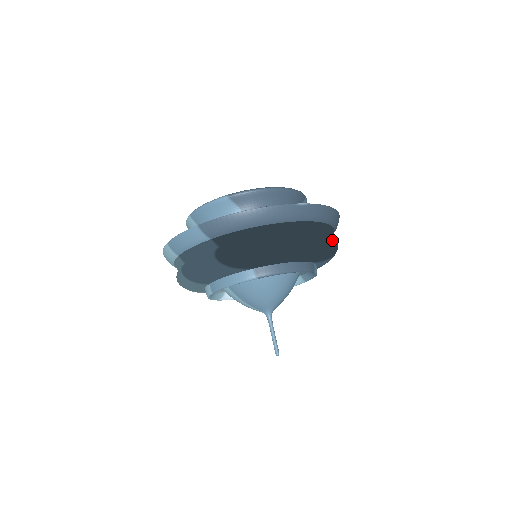
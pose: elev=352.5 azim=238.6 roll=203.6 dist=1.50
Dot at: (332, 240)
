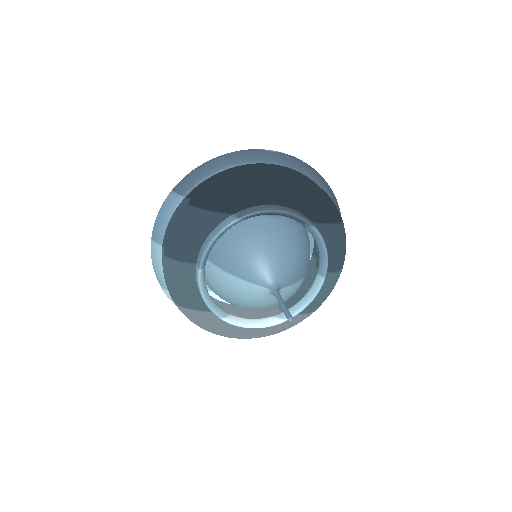
Dot at: (321, 189)
